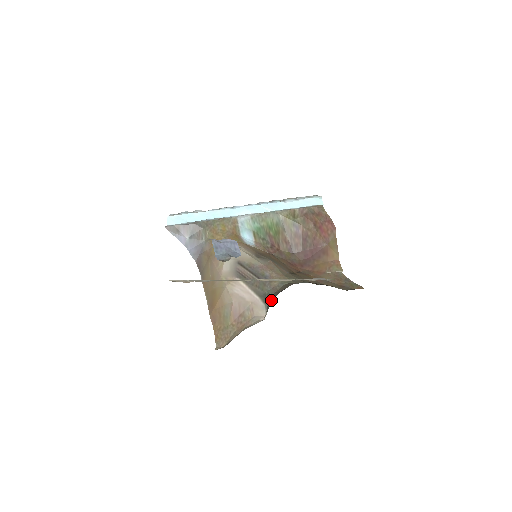
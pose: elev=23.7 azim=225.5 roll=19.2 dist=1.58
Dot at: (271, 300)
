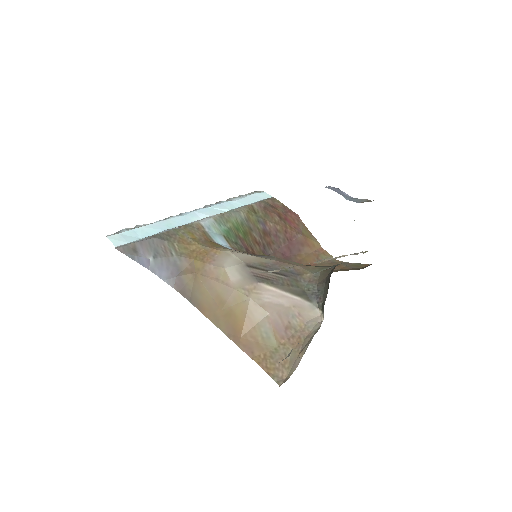
Dot at: (320, 293)
